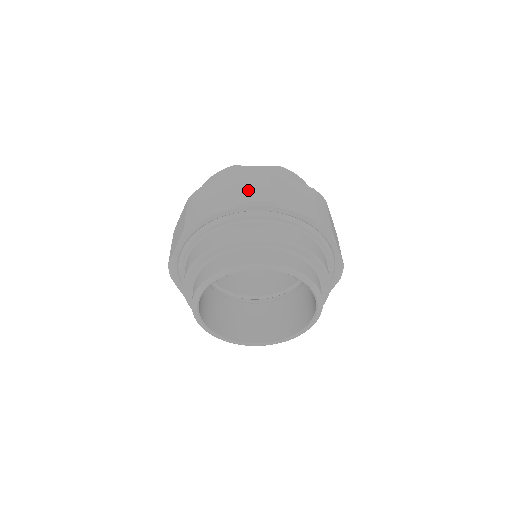
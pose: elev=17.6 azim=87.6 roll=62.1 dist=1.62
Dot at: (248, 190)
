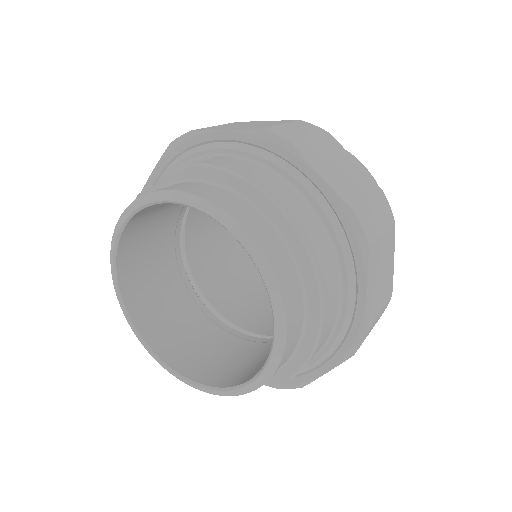
Dot at: occluded
